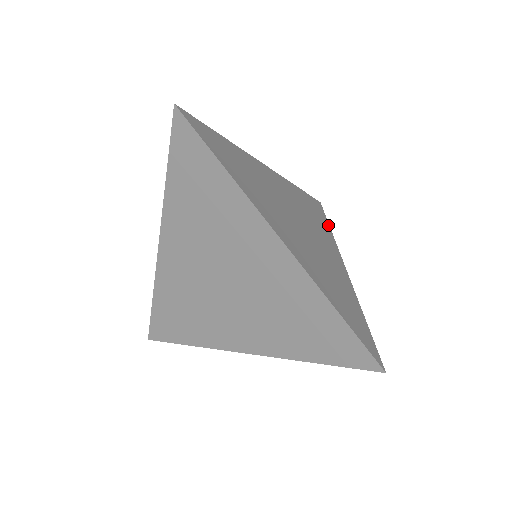
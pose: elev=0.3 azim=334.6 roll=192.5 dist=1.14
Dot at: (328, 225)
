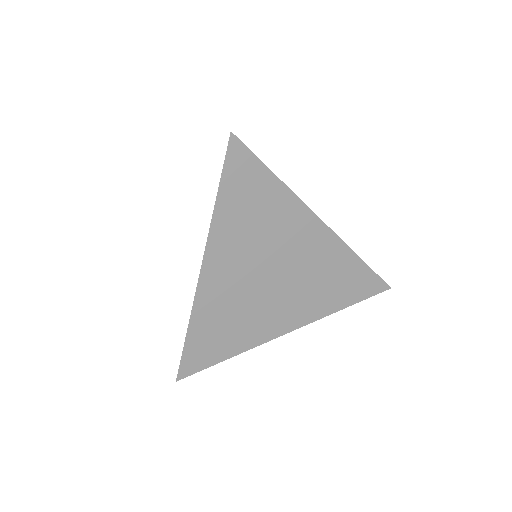
Dot at: occluded
